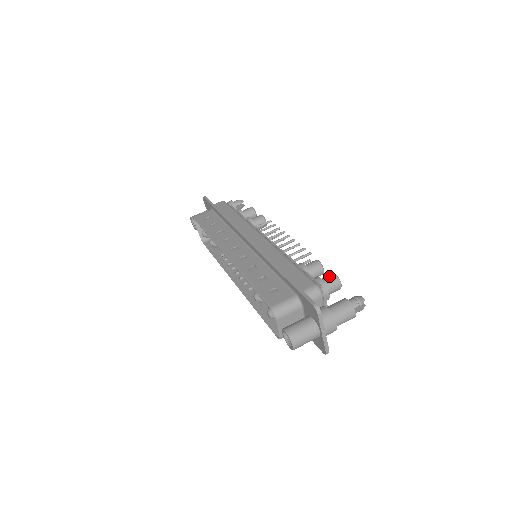
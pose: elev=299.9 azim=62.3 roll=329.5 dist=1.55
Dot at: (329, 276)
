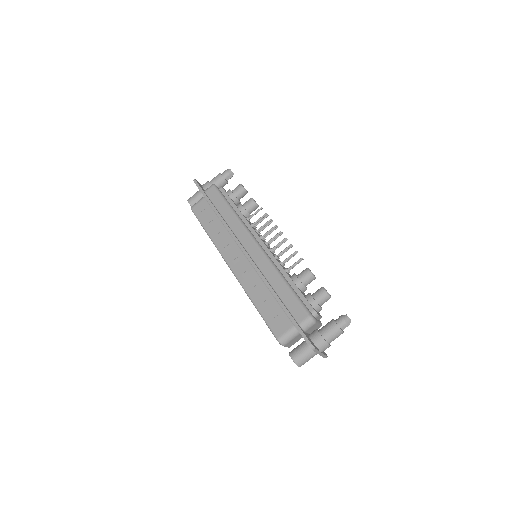
Dot at: (320, 292)
